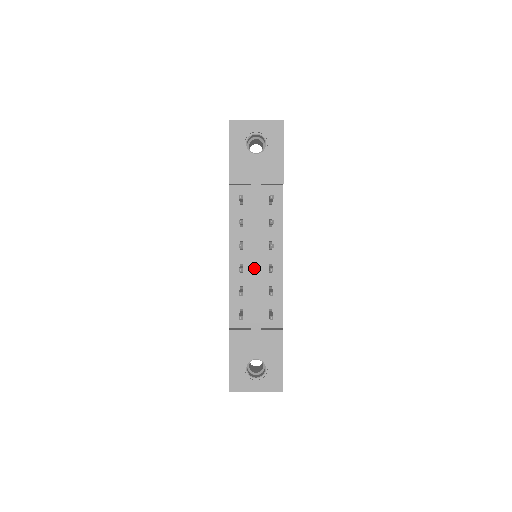
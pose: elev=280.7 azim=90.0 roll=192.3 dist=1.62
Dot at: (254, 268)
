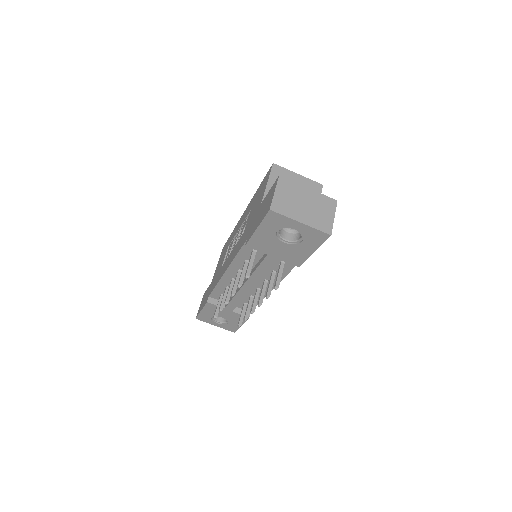
Dot at: (243, 290)
